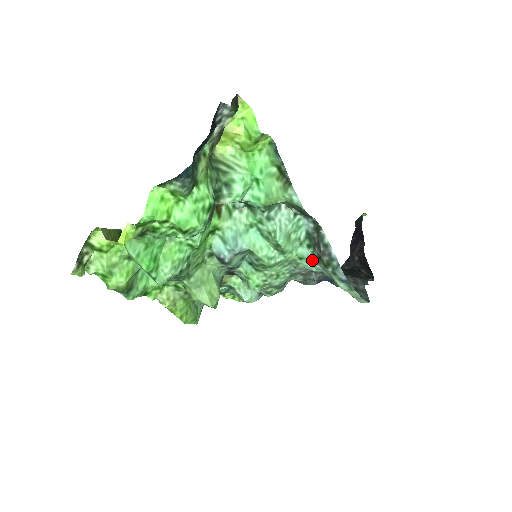
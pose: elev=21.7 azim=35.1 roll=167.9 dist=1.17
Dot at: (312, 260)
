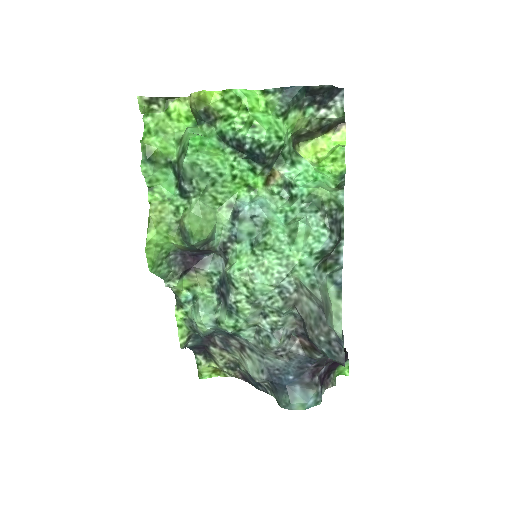
Dot at: (312, 270)
